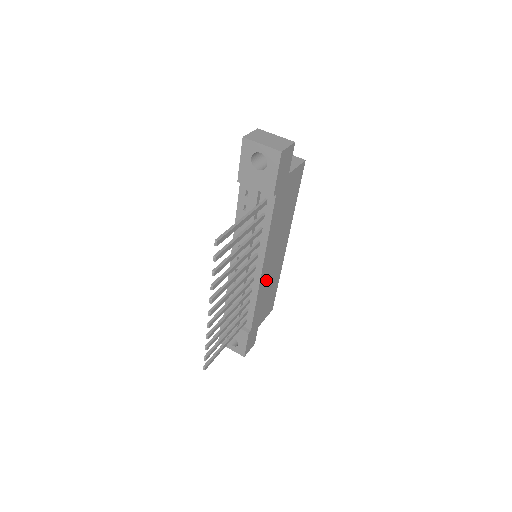
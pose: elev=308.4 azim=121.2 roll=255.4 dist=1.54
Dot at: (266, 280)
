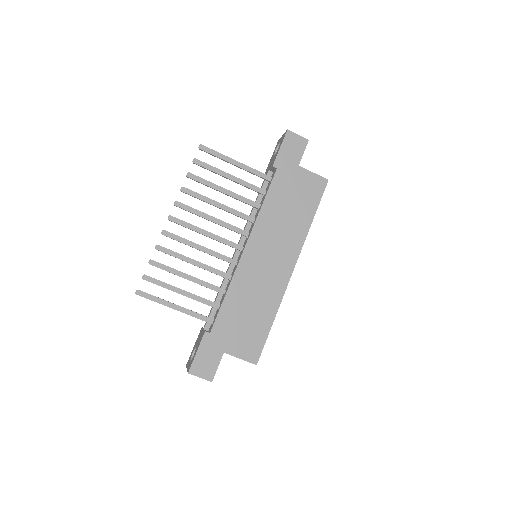
Dot at: (250, 278)
